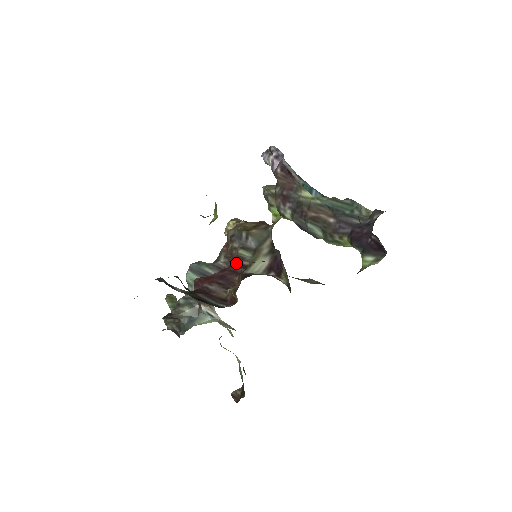
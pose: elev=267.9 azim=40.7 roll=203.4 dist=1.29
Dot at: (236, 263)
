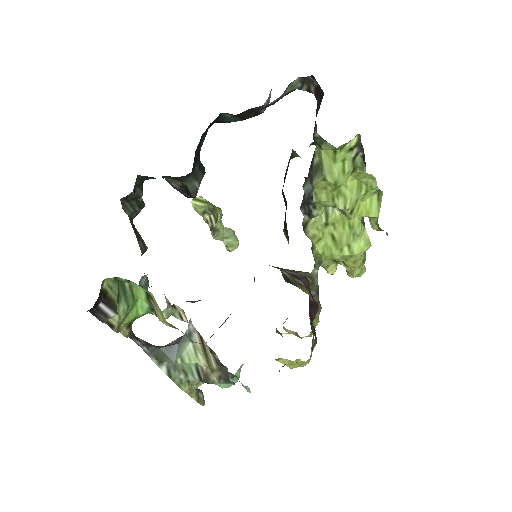
Dot at: occluded
